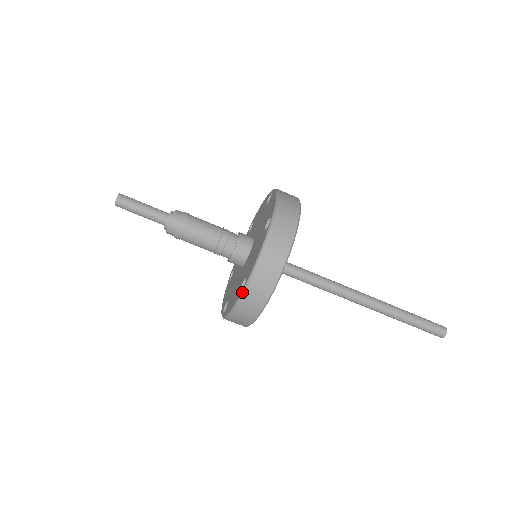
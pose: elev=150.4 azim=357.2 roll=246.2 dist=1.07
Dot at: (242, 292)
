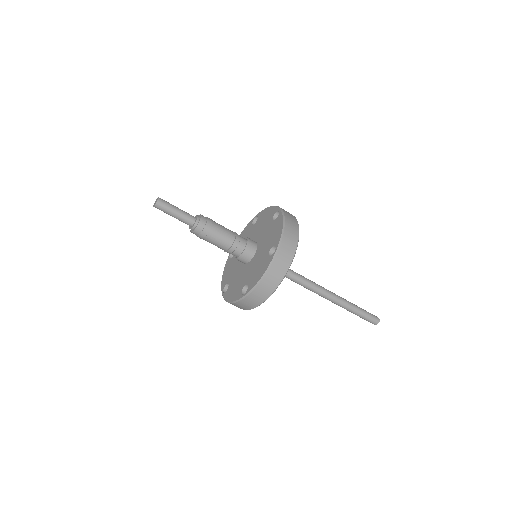
Dot at: (243, 297)
